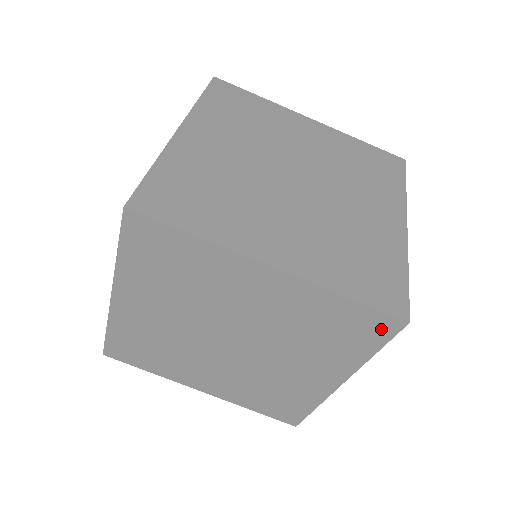
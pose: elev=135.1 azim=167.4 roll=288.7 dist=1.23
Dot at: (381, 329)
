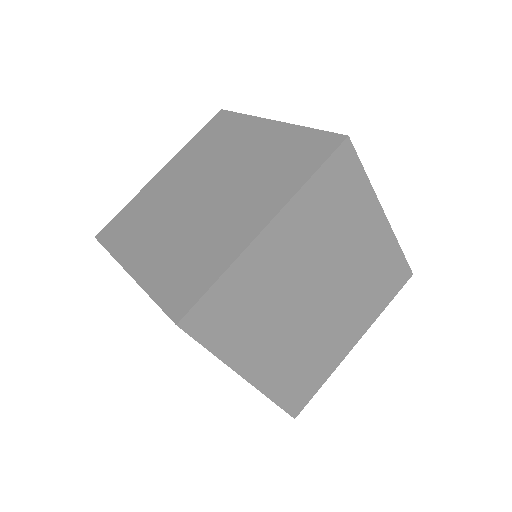
Dot at: occluded
